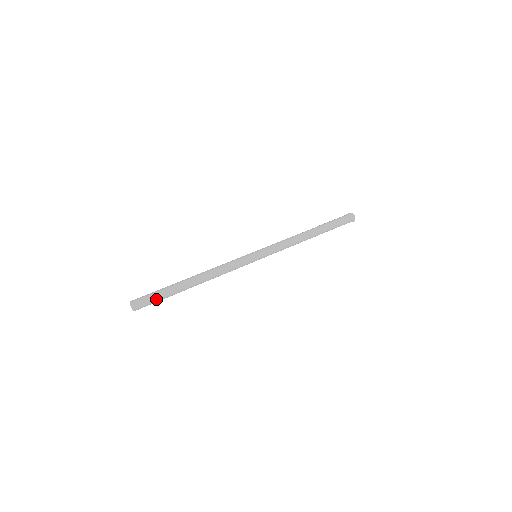
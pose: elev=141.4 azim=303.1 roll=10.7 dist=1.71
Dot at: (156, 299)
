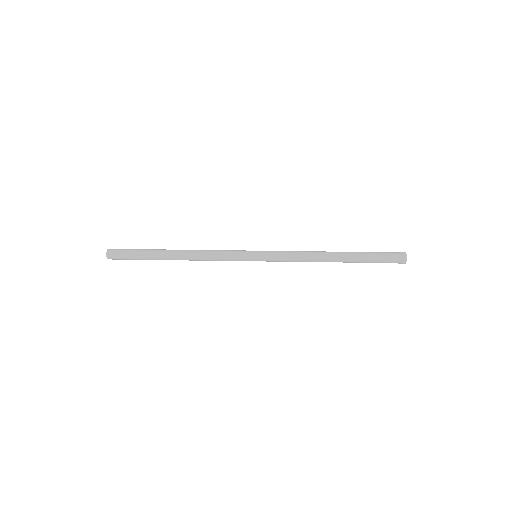
Dot at: (131, 257)
